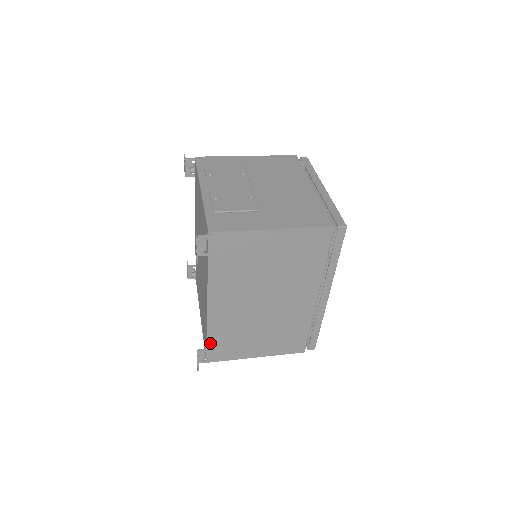
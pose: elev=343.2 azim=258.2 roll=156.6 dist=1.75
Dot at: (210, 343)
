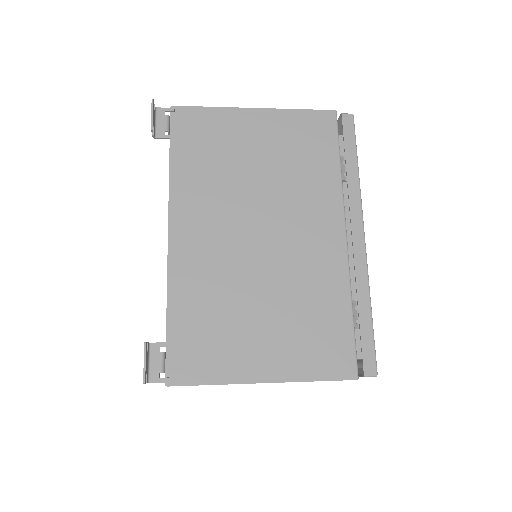
Dot at: (173, 328)
